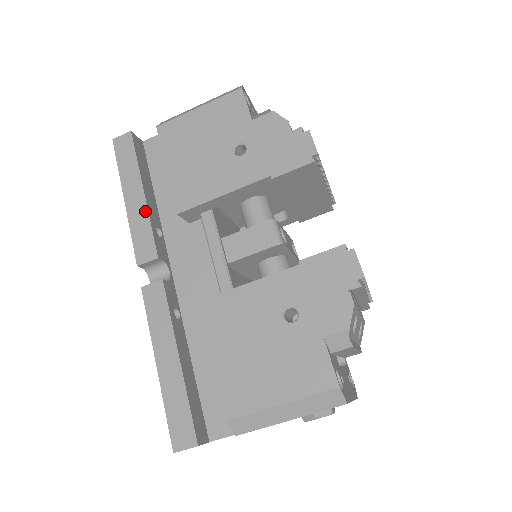
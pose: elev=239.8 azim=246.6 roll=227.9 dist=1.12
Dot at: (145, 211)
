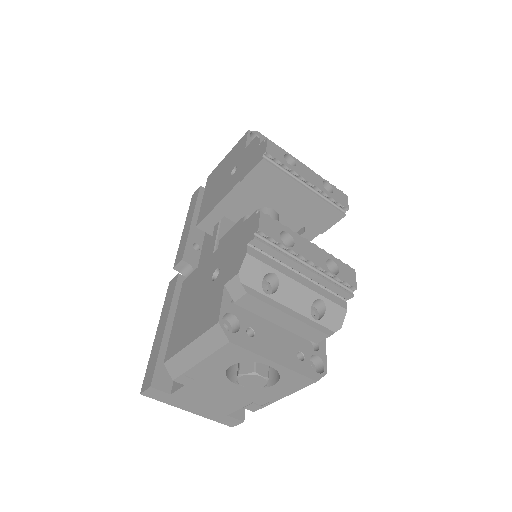
Dot at: (188, 232)
